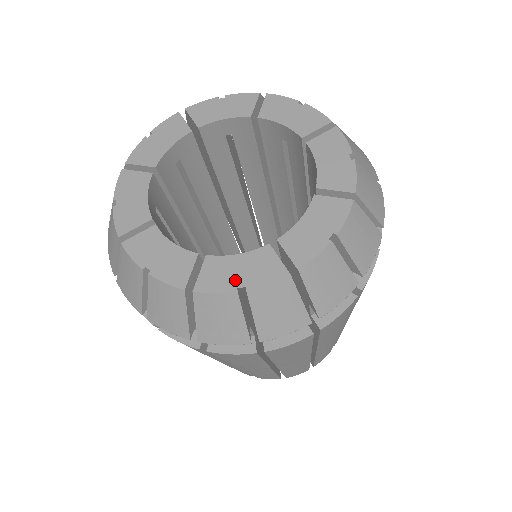
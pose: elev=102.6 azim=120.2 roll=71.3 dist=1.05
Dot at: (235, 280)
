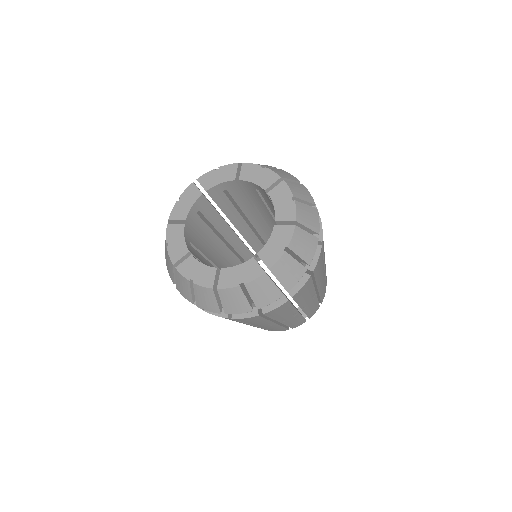
Dot at: (238, 280)
